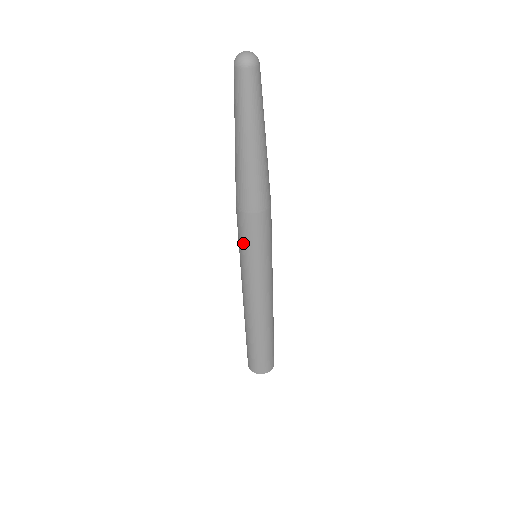
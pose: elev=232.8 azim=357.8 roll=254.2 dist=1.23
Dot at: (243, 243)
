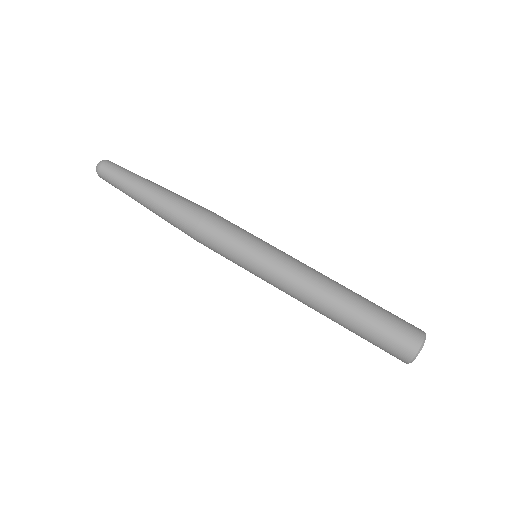
Dot at: (230, 241)
